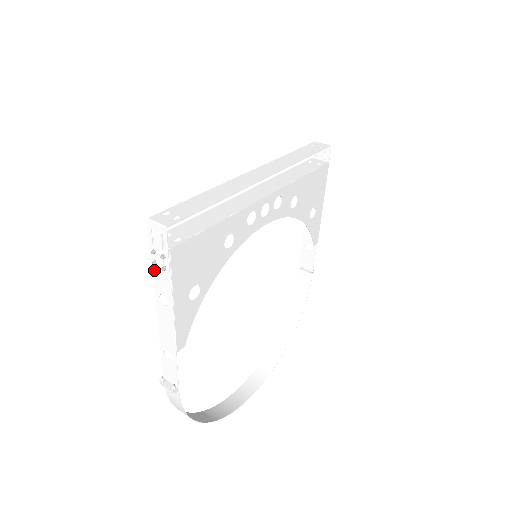
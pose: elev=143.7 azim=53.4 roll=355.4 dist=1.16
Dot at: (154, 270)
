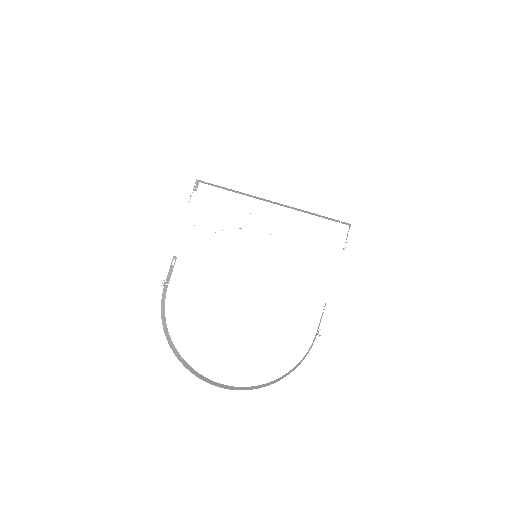
Dot at: occluded
